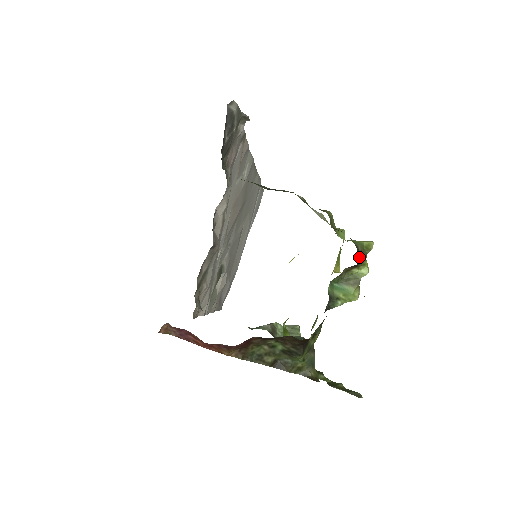
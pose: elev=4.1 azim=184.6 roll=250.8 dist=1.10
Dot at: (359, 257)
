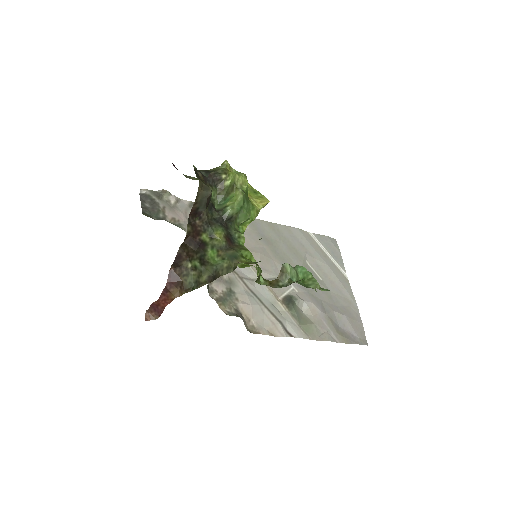
Dot at: (205, 173)
